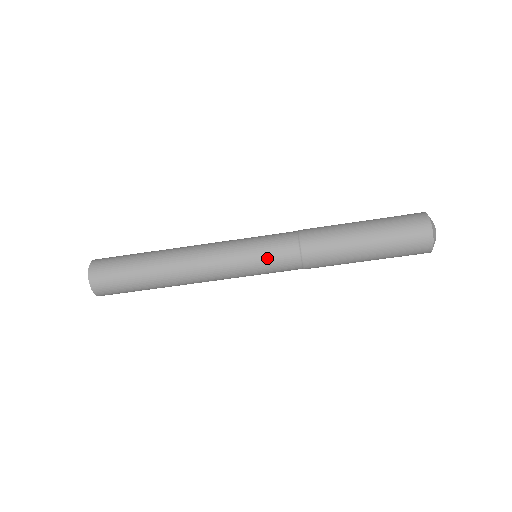
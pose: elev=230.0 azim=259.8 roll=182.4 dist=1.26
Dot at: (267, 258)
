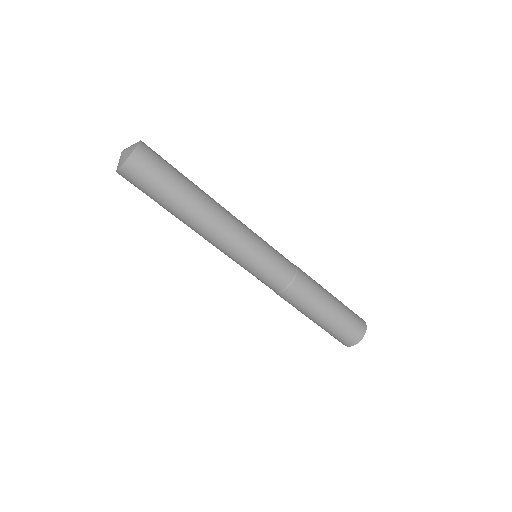
Dot at: (266, 271)
